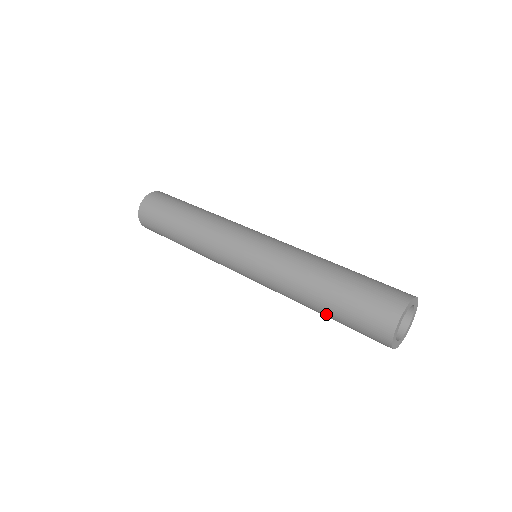
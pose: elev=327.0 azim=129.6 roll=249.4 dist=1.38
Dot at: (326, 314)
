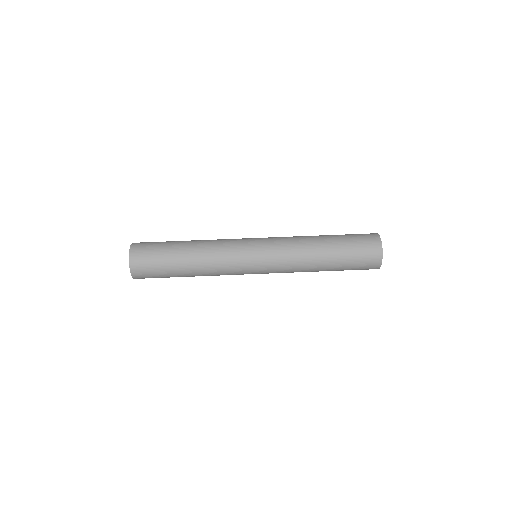
Dot at: occluded
